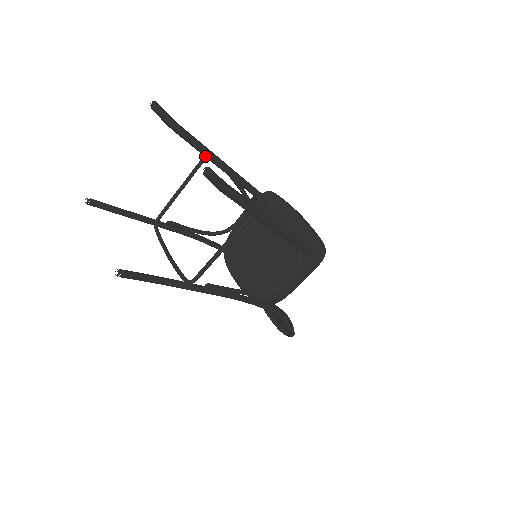
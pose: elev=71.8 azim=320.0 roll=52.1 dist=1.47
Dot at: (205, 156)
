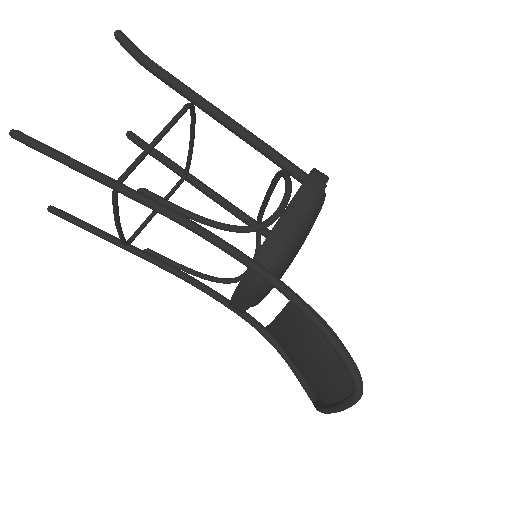
Dot at: (183, 175)
